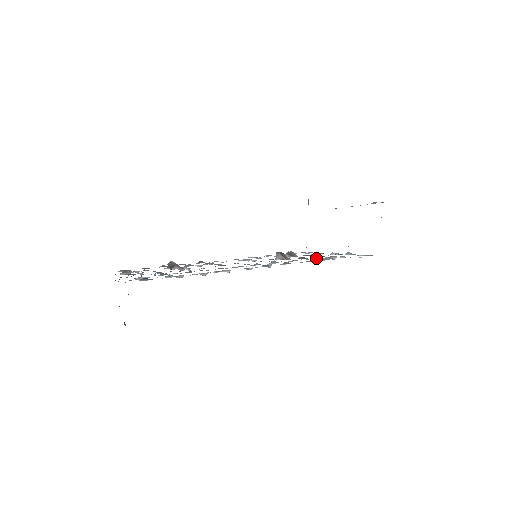
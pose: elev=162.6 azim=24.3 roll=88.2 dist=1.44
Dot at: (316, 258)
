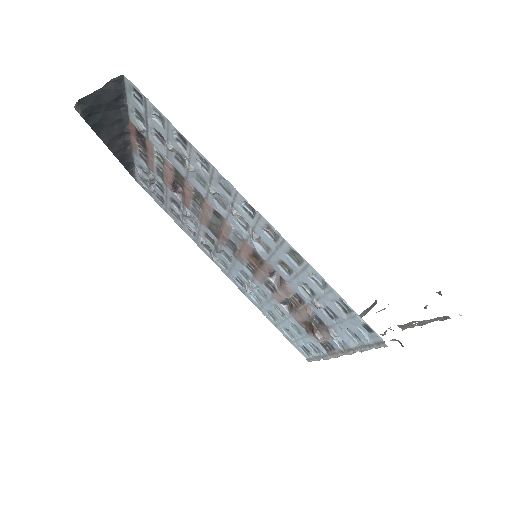
Dot at: (311, 295)
